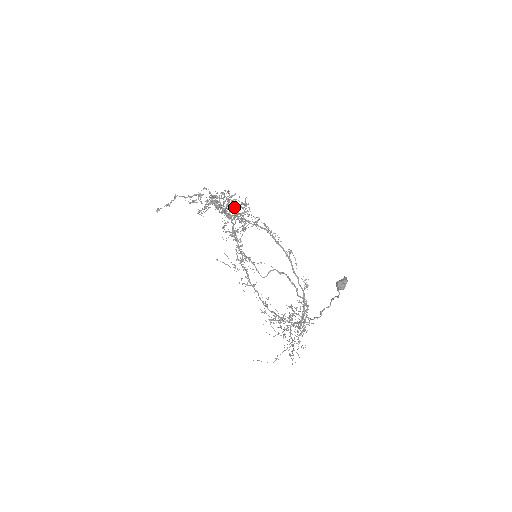
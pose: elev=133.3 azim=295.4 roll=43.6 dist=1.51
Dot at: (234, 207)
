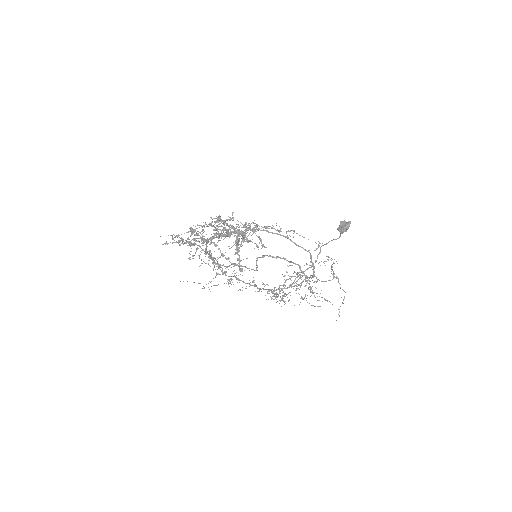
Dot at: occluded
